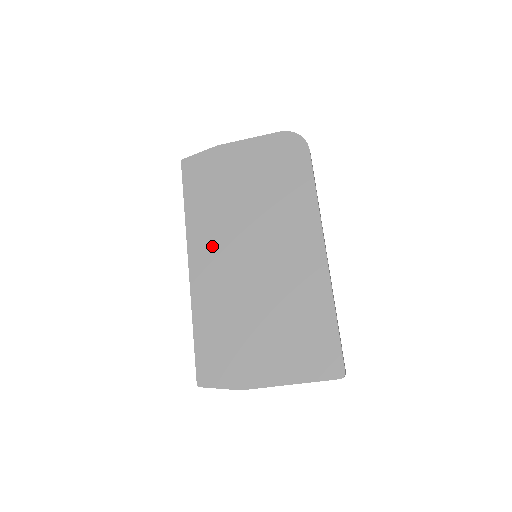
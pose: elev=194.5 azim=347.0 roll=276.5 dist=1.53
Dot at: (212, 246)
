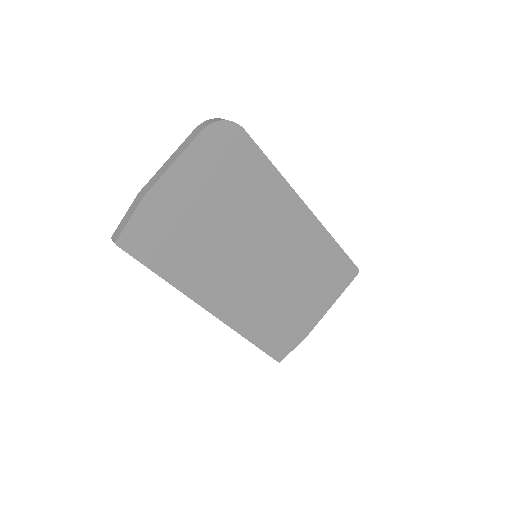
Dot at: (220, 284)
